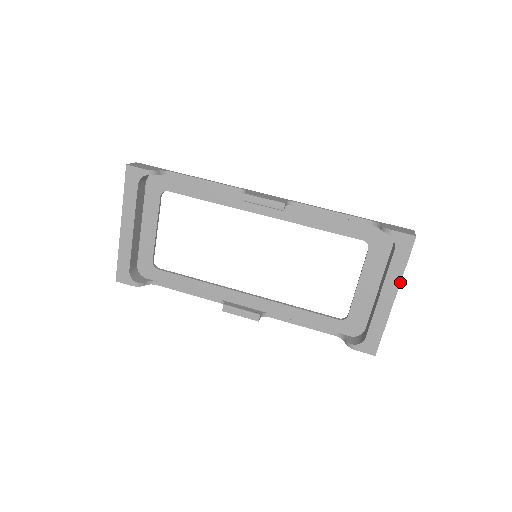
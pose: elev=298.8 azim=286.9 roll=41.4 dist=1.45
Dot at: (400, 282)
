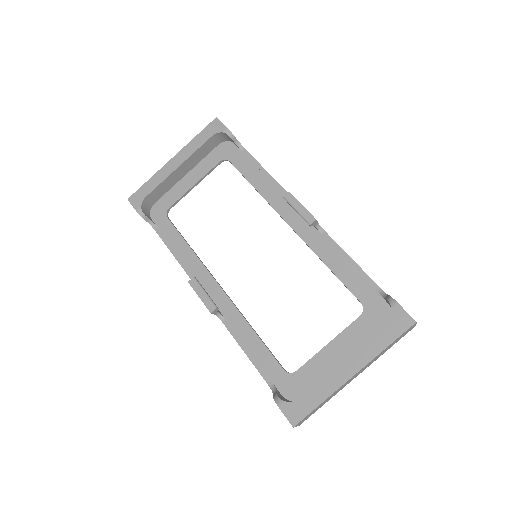
Dot at: (371, 360)
